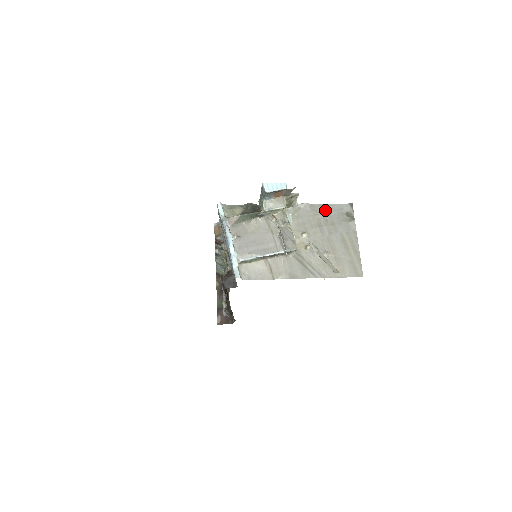
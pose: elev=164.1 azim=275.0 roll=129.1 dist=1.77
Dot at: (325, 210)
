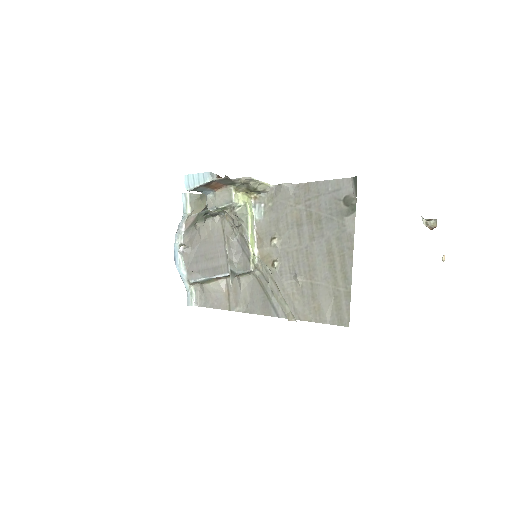
Dot at: (312, 194)
